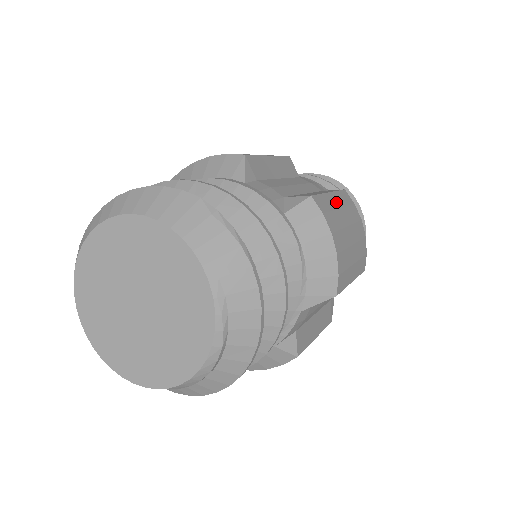
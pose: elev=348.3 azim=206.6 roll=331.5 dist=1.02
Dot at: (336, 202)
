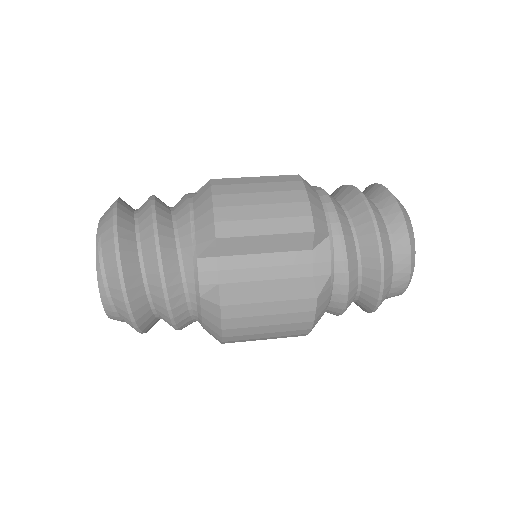
Dot at: (256, 181)
